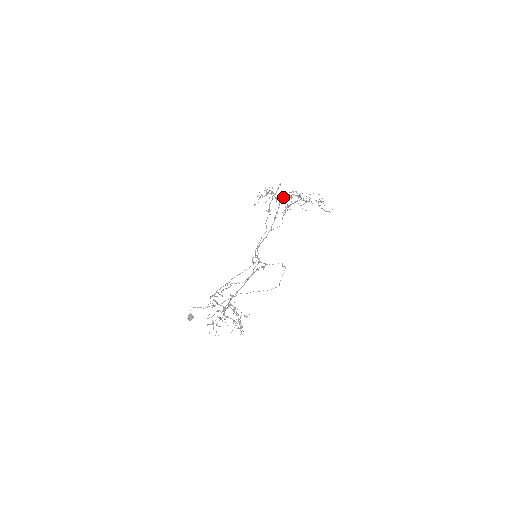
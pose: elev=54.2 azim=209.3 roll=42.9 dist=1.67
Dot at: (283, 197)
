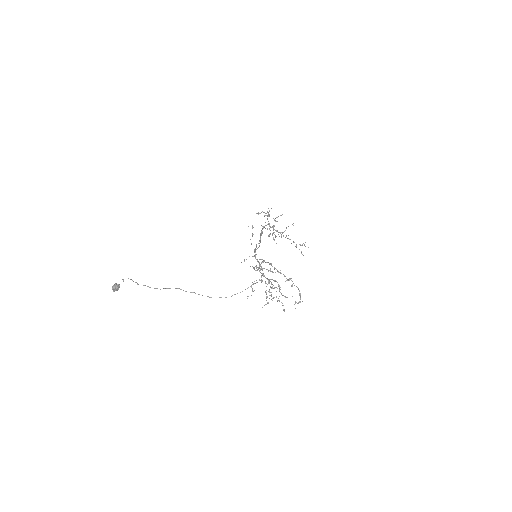
Dot at: occluded
